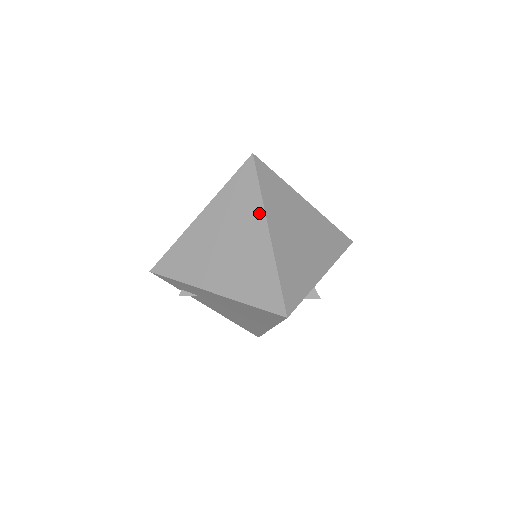
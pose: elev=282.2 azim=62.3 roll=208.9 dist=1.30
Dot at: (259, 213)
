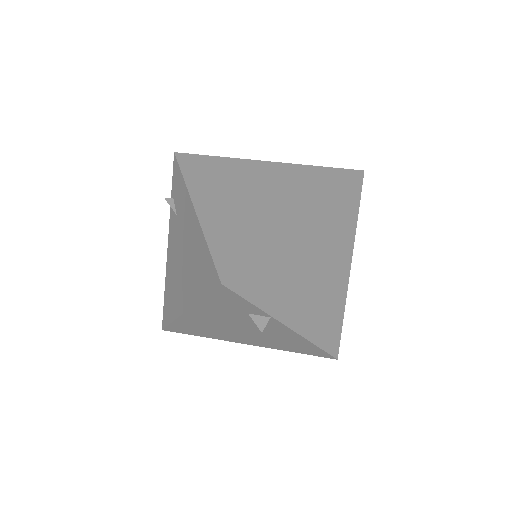
Dot at: (313, 203)
